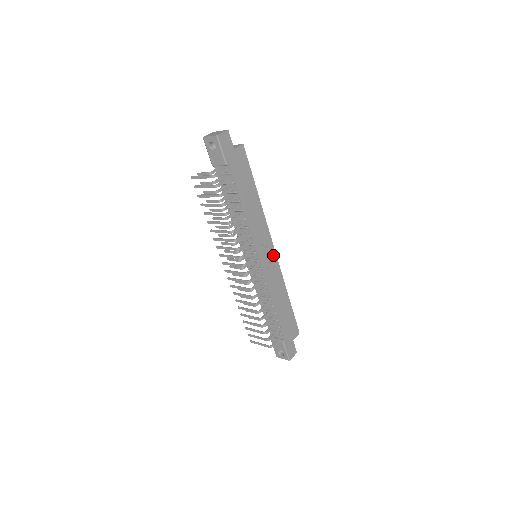
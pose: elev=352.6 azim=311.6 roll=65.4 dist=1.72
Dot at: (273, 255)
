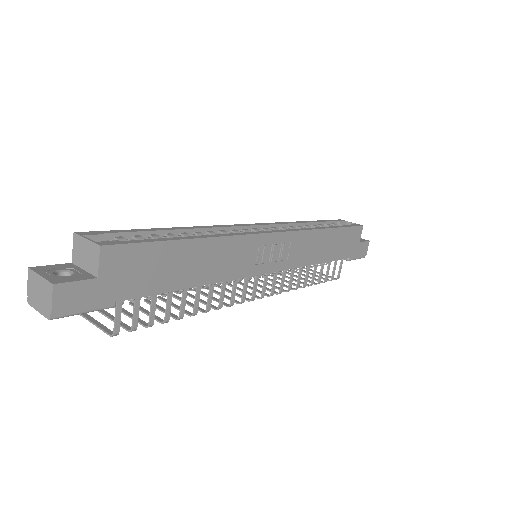
Dot at: (279, 239)
